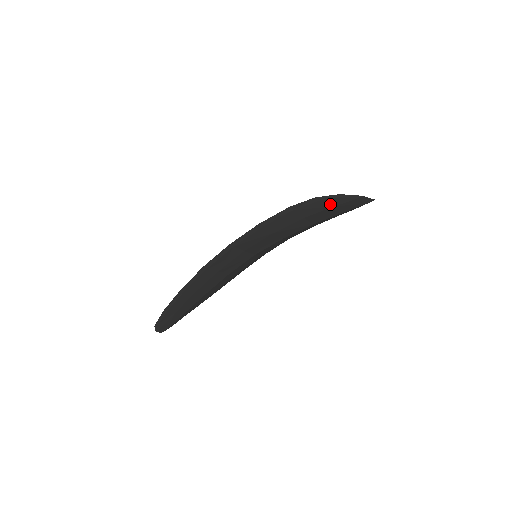
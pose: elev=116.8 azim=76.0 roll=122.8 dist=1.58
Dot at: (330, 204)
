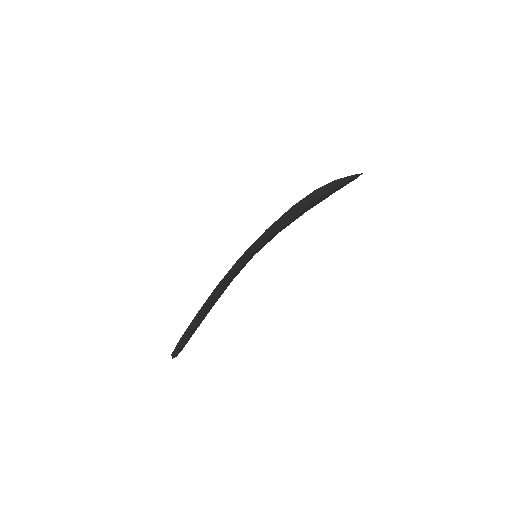
Dot at: (327, 191)
